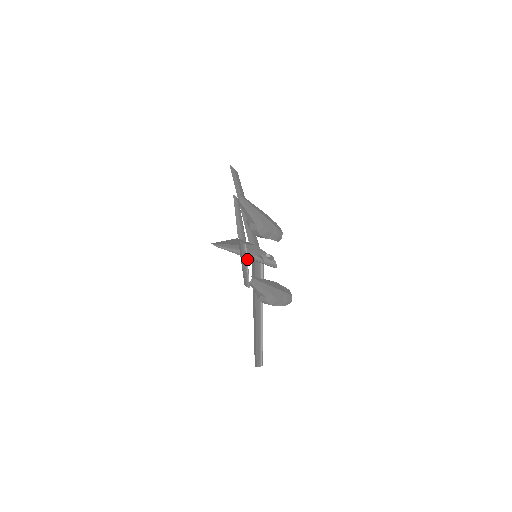
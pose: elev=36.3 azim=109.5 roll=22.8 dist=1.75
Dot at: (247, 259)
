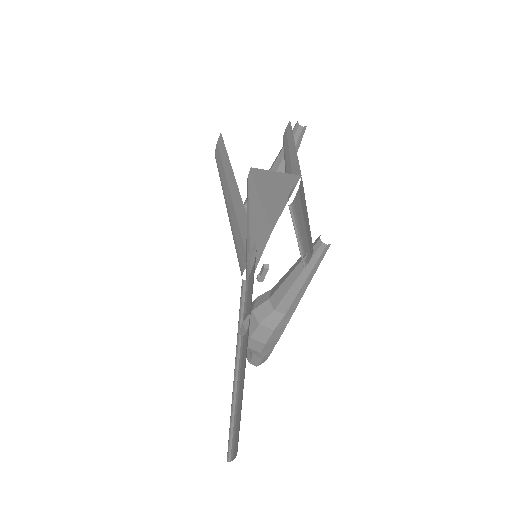
Dot at: (294, 225)
